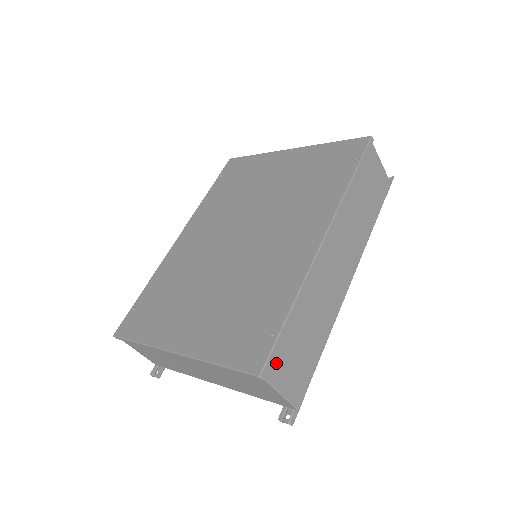
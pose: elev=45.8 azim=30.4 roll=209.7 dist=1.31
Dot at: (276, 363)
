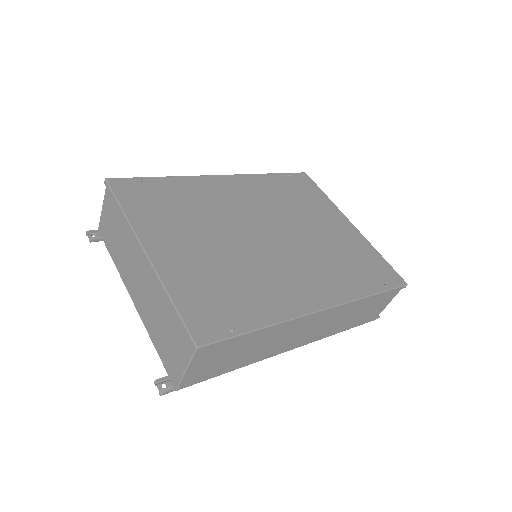
Dot at: (211, 350)
